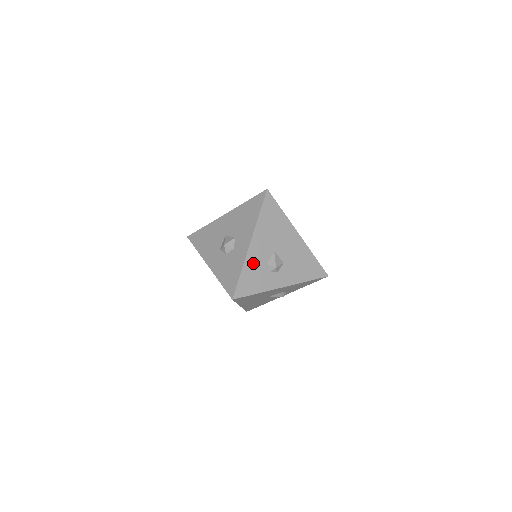
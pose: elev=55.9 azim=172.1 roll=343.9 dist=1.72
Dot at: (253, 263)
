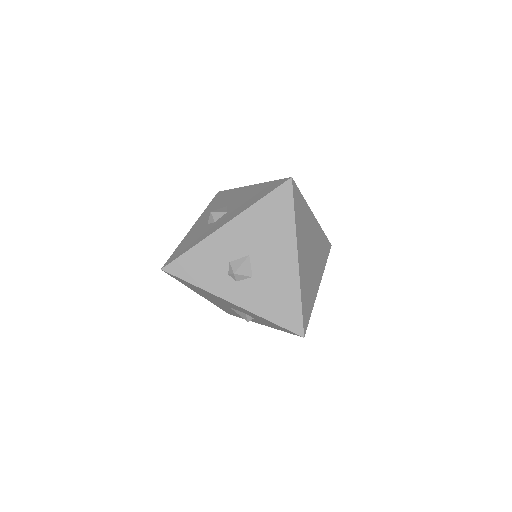
Dot at: (213, 249)
